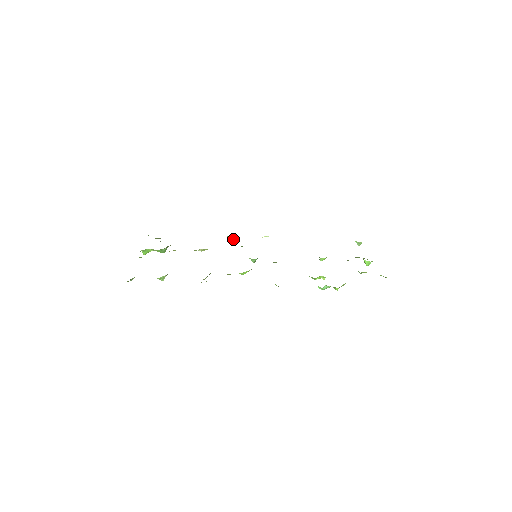
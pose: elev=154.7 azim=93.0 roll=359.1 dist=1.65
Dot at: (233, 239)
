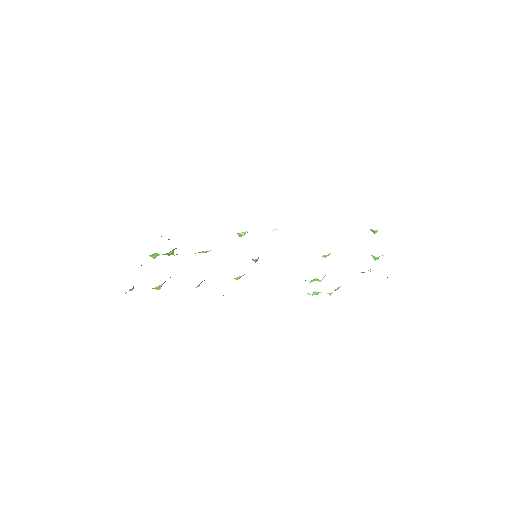
Dot at: (242, 234)
